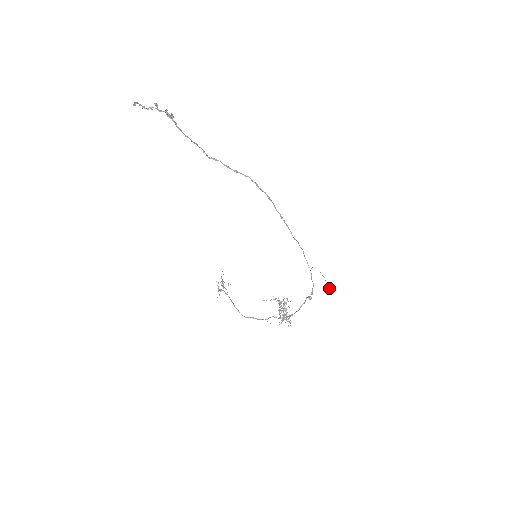
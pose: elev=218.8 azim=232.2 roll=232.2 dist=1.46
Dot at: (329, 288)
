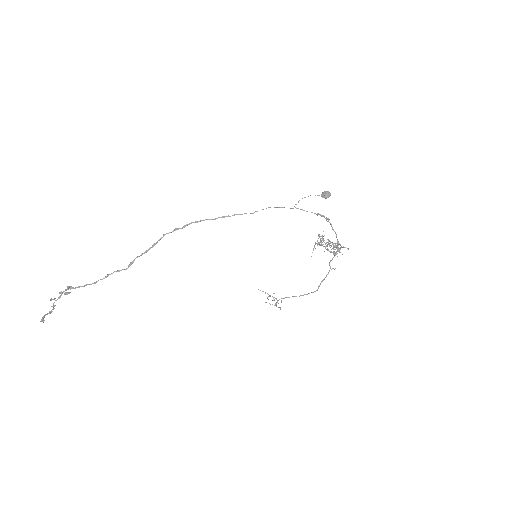
Dot at: (325, 197)
